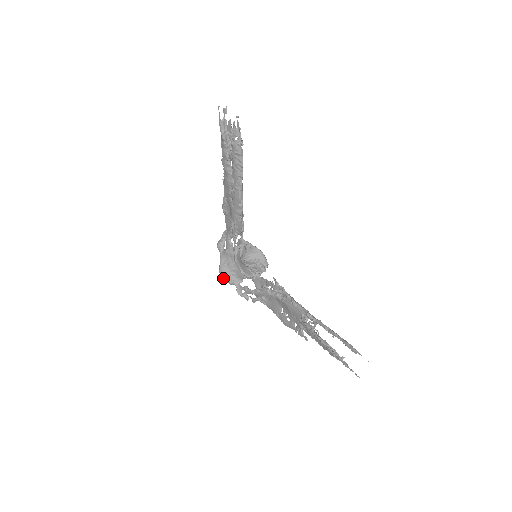
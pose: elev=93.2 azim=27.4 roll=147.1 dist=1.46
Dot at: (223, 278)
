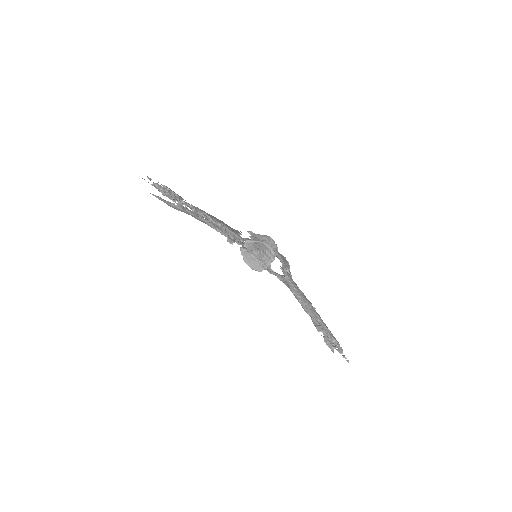
Dot at: occluded
